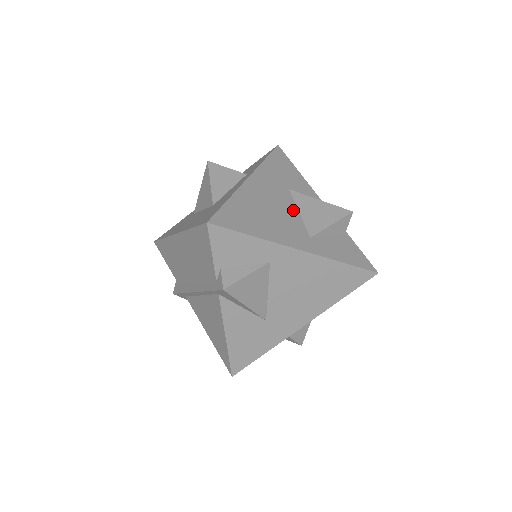
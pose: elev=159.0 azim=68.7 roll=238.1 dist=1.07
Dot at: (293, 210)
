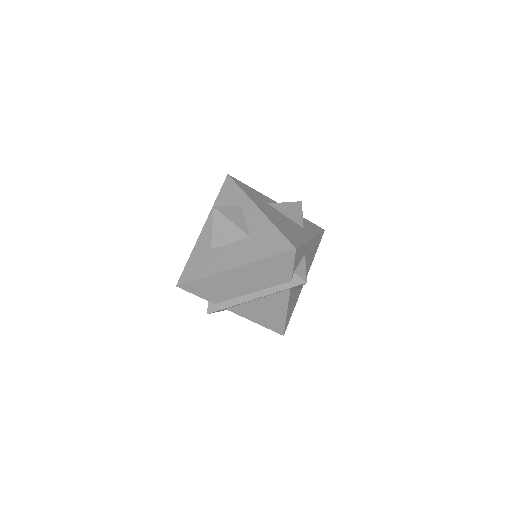
Dot at: (284, 216)
